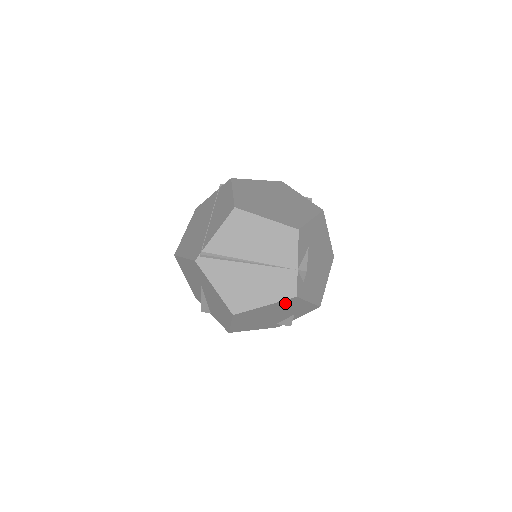
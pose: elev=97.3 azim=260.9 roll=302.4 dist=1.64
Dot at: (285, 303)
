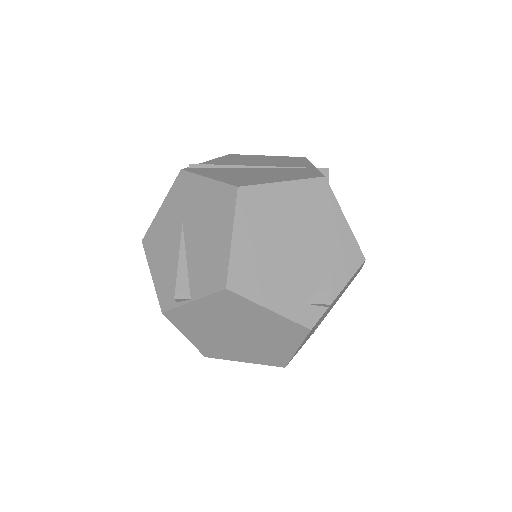
Dot at: (311, 195)
